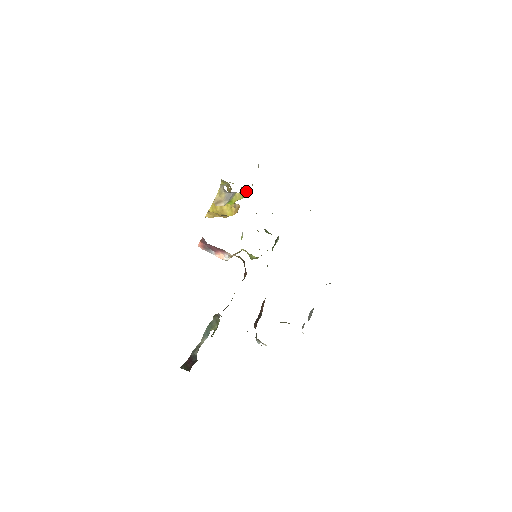
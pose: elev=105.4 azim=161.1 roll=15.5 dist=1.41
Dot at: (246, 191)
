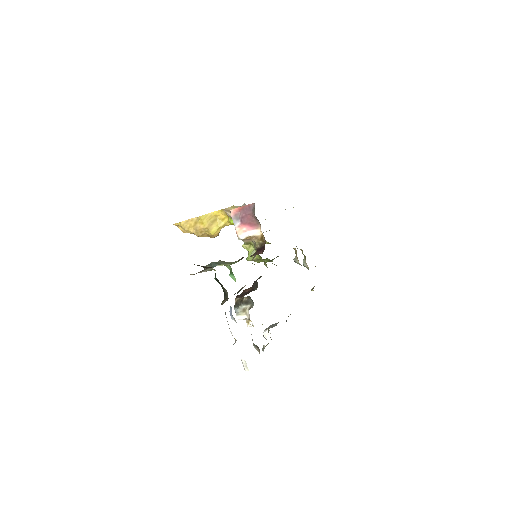
Dot at: occluded
